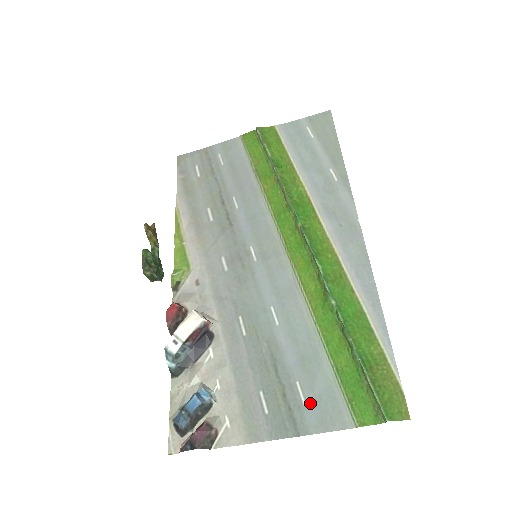
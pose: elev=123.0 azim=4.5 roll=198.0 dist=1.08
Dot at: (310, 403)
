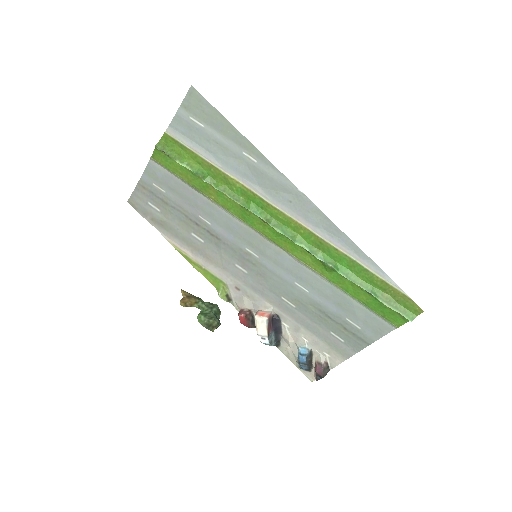
Dot at: (362, 327)
